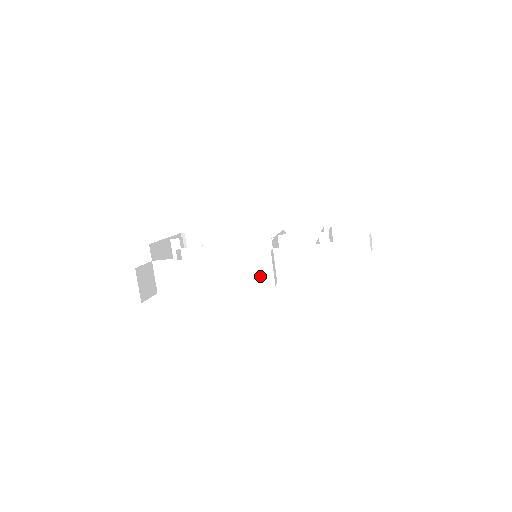
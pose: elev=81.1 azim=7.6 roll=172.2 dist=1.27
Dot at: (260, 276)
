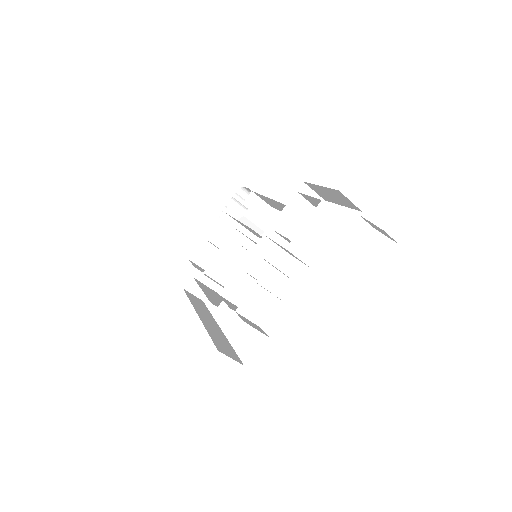
Dot at: occluded
